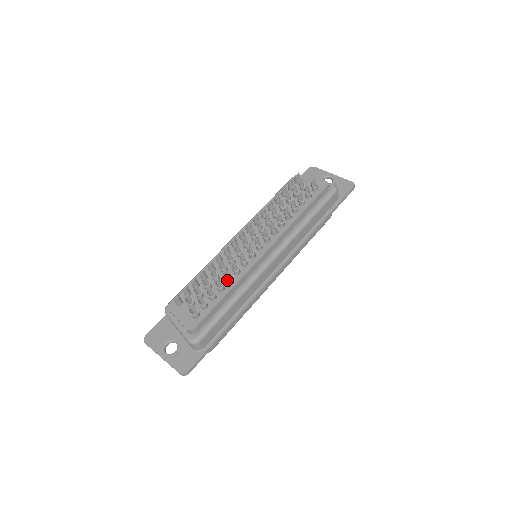
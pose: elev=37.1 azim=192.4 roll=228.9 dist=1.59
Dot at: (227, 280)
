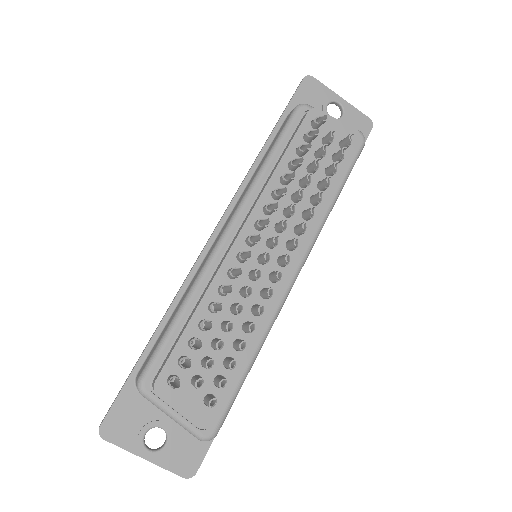
Dot at: (250, 332)
